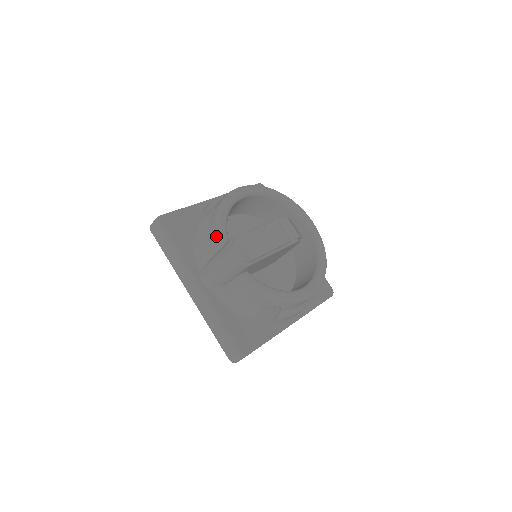
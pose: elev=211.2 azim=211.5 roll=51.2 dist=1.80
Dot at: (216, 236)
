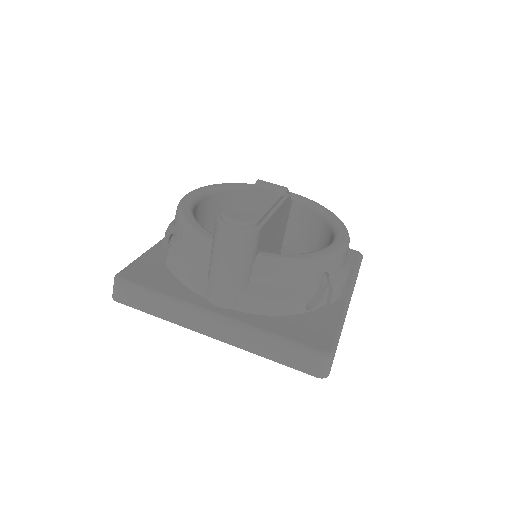
Dot at: (197, 239)
